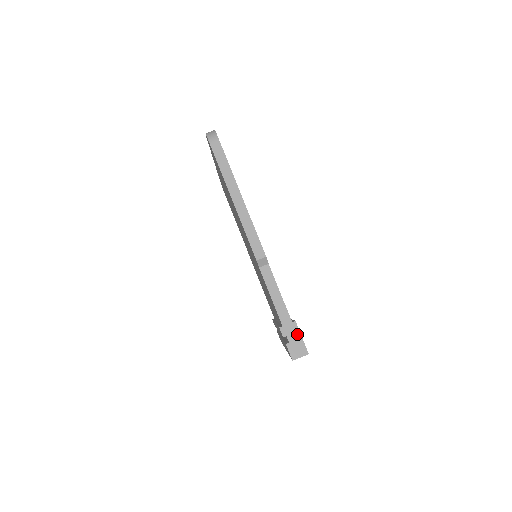
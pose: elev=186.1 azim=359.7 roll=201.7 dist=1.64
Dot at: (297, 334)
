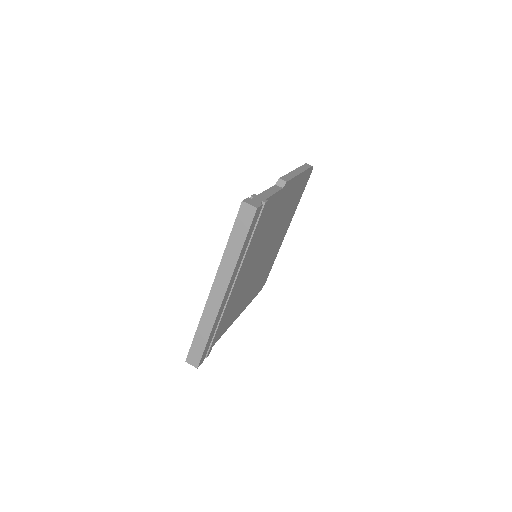
Dot at: (248, 241)
